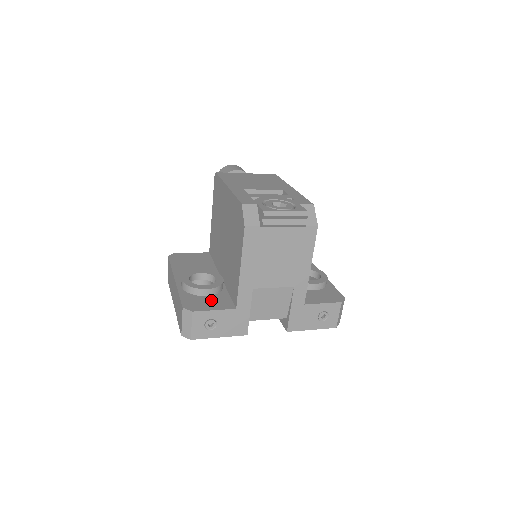
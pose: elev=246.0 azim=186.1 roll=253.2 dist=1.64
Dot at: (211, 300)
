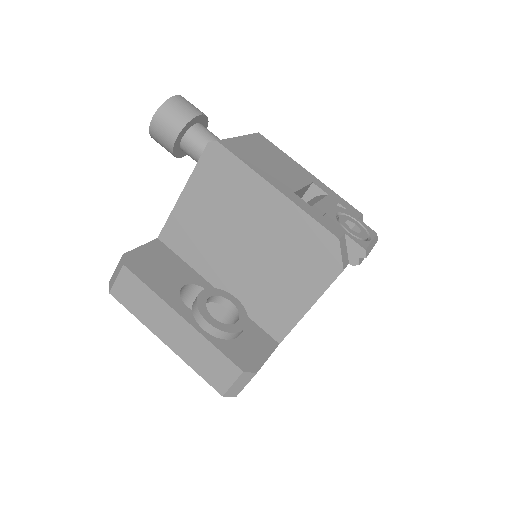
Dot at: (251, 341)
